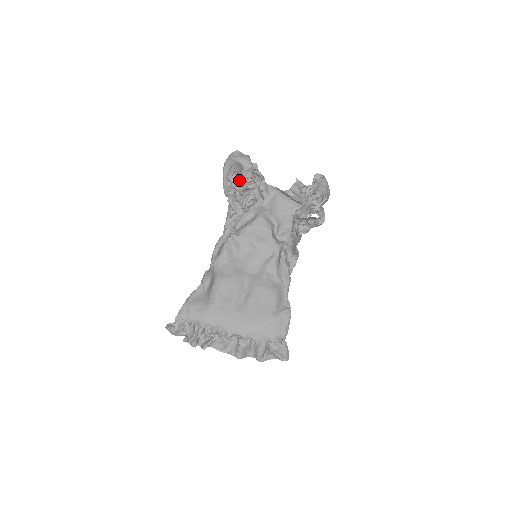
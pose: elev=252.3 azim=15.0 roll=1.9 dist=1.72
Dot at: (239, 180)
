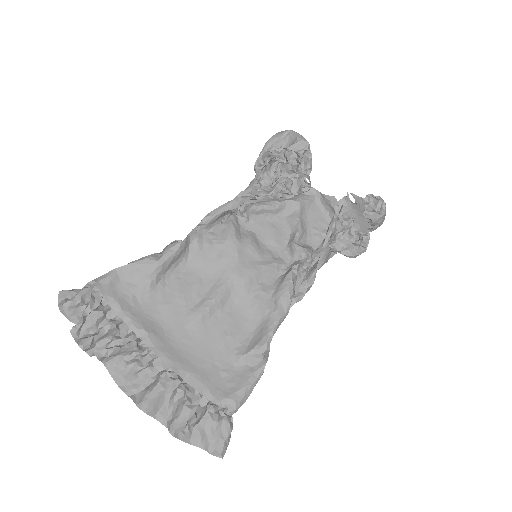
Dot at: (281, 158)
